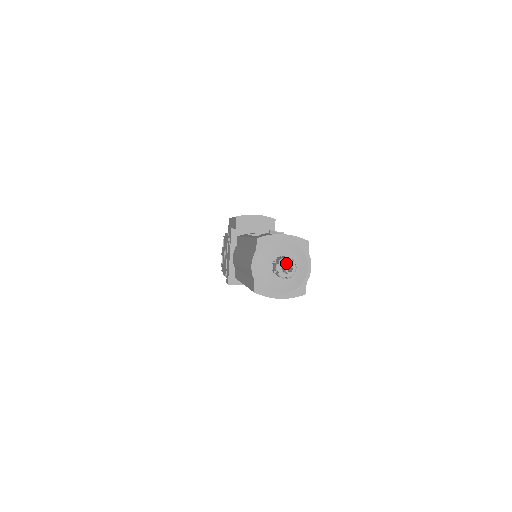
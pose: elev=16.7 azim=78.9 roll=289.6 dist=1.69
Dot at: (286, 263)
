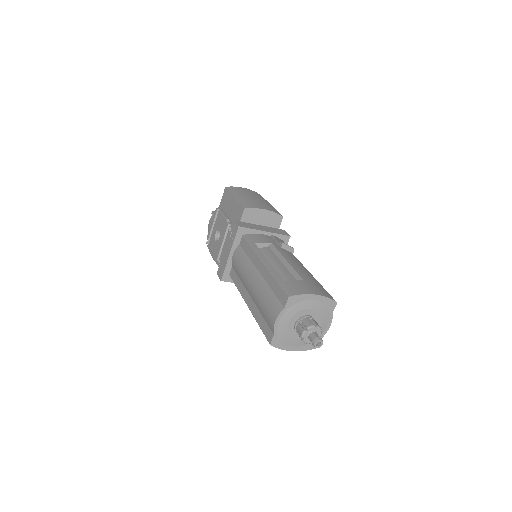
Dot at: (314, 331)
